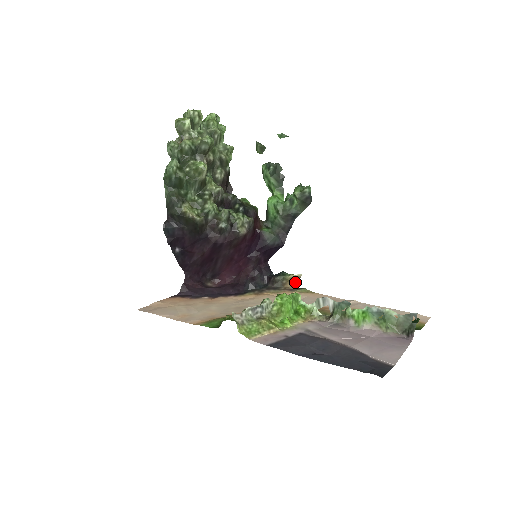
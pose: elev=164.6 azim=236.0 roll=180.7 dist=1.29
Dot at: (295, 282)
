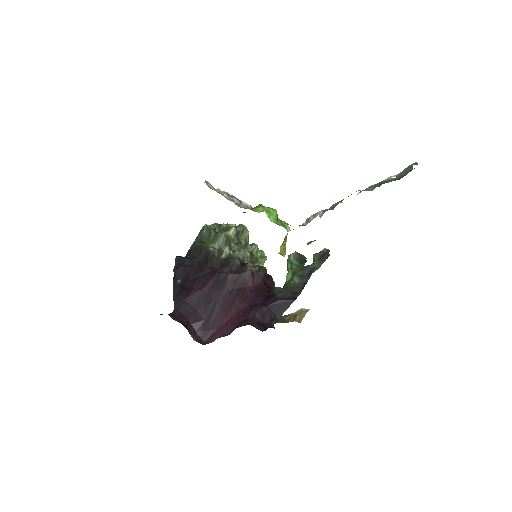
Dot at: (300, 318)
